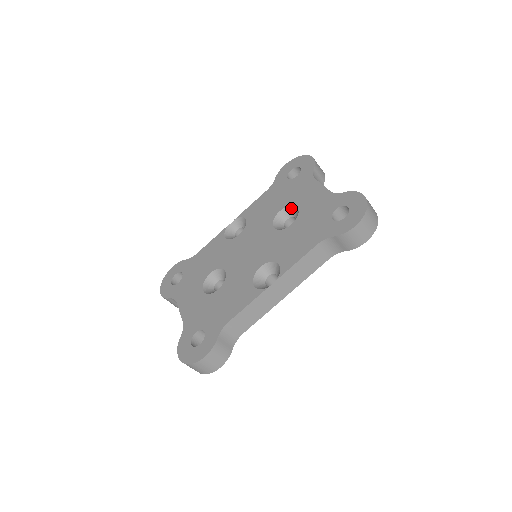
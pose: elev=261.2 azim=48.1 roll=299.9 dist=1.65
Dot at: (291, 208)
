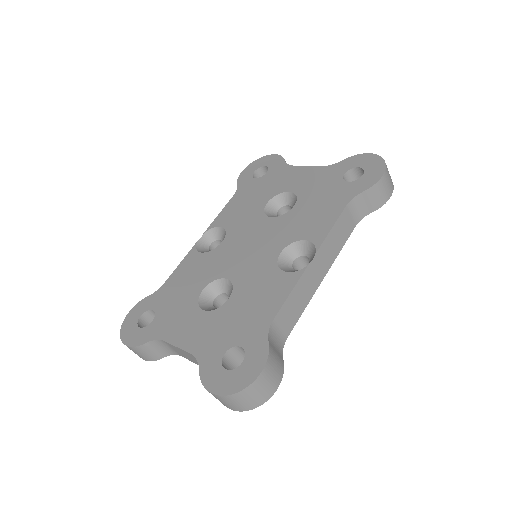
Dot at: (280, 196)
